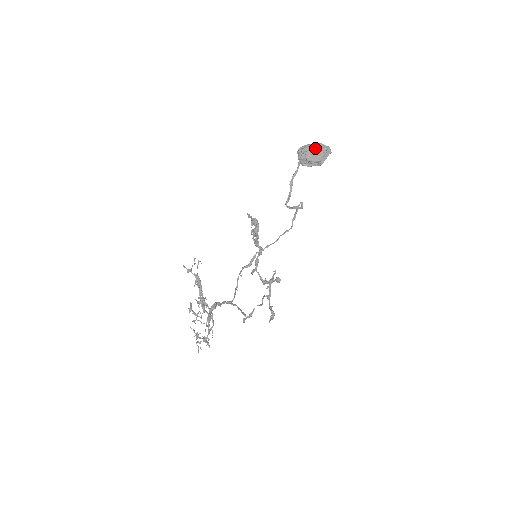
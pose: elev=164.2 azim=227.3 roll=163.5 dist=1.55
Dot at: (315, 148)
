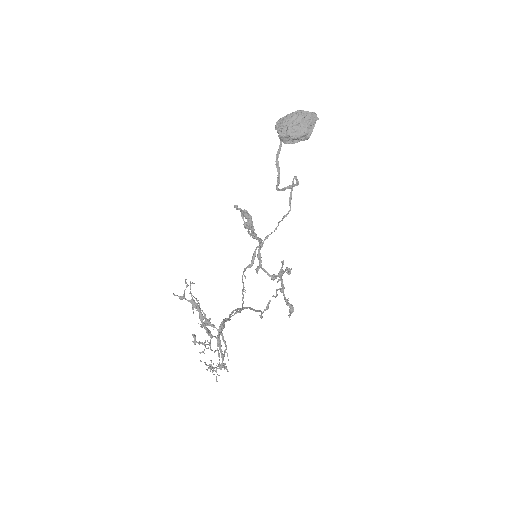
Dot at: (296, 119)
